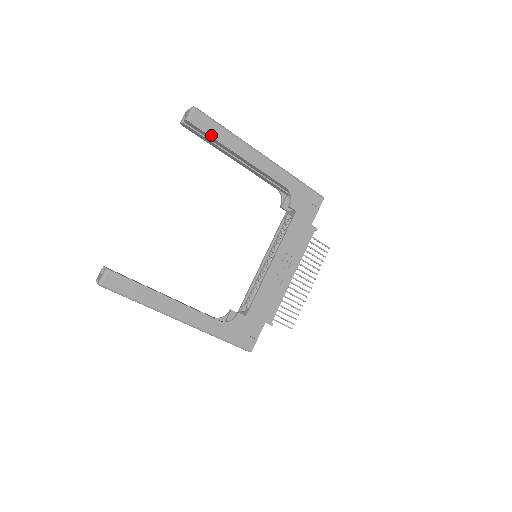
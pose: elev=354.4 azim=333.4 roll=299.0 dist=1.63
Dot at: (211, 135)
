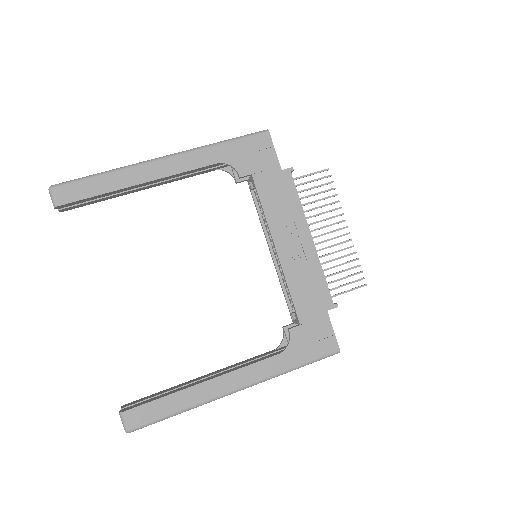
Dot at: (92, 195)
